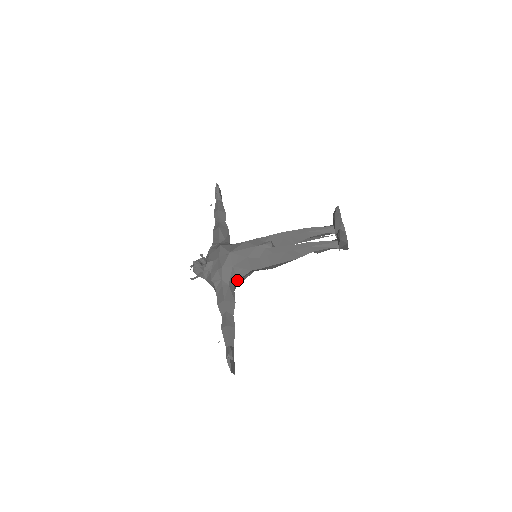
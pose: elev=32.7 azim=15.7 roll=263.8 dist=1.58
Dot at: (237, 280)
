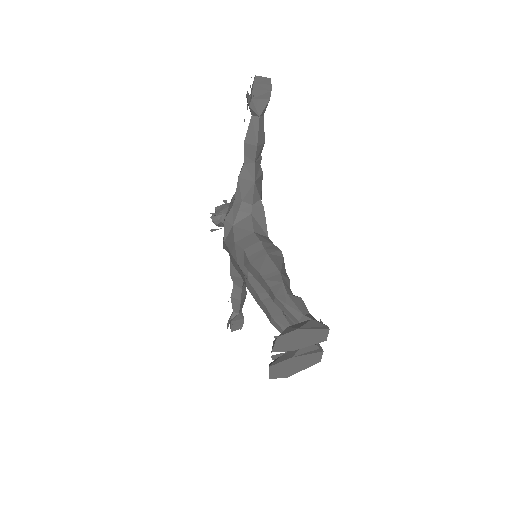
Dot at: occluded
